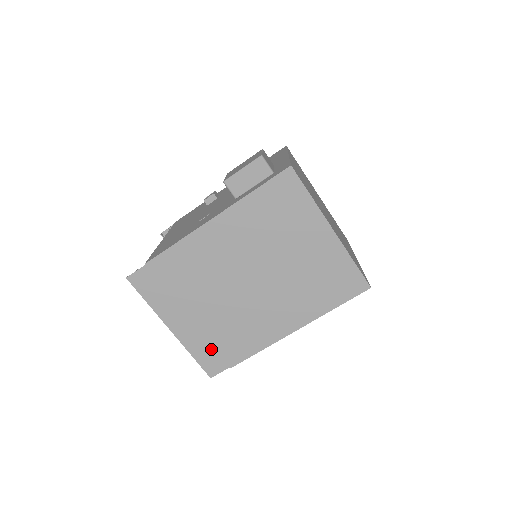
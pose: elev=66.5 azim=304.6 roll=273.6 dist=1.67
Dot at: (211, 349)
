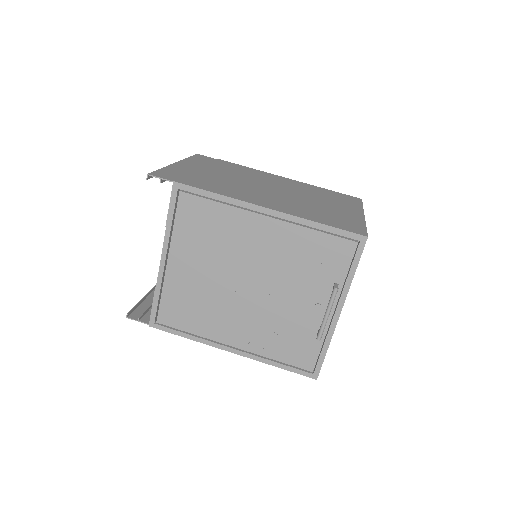
Dot at: (182, 175)
